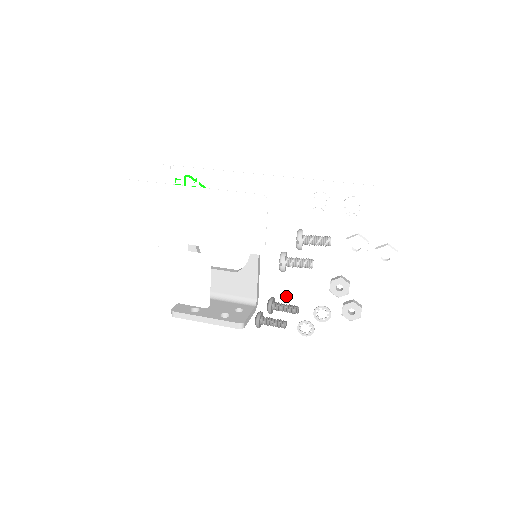
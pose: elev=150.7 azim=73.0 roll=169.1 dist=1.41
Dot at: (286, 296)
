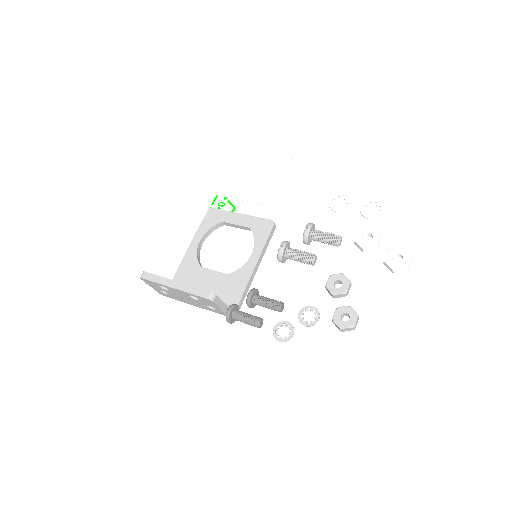
Dot at: (271, 319)
